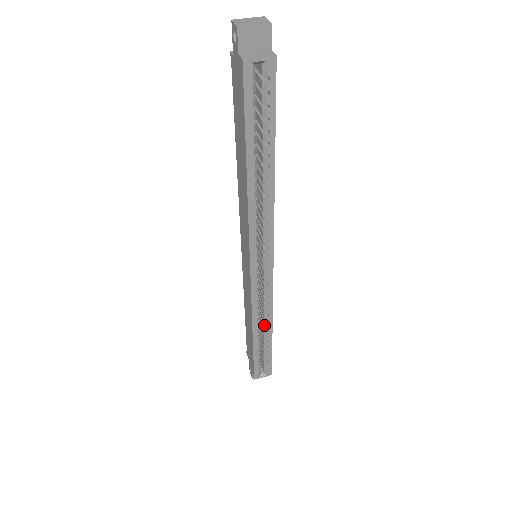
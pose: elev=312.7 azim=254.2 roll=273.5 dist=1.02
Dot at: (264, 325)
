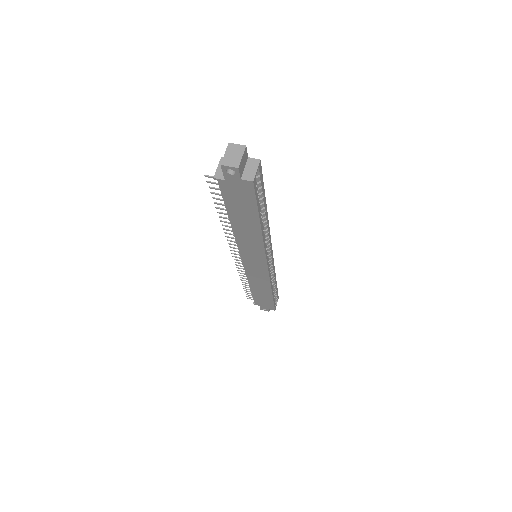
Dot at: (272, 281)
